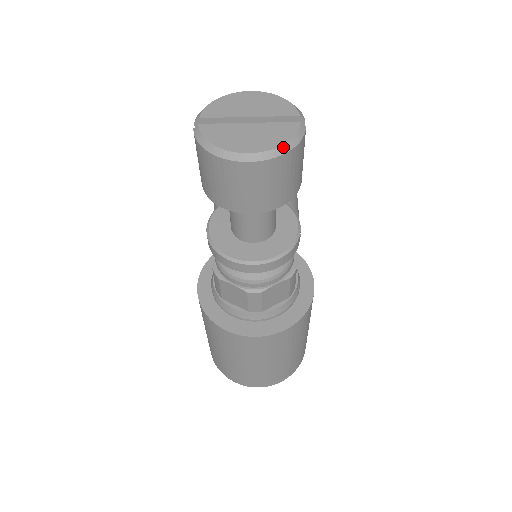
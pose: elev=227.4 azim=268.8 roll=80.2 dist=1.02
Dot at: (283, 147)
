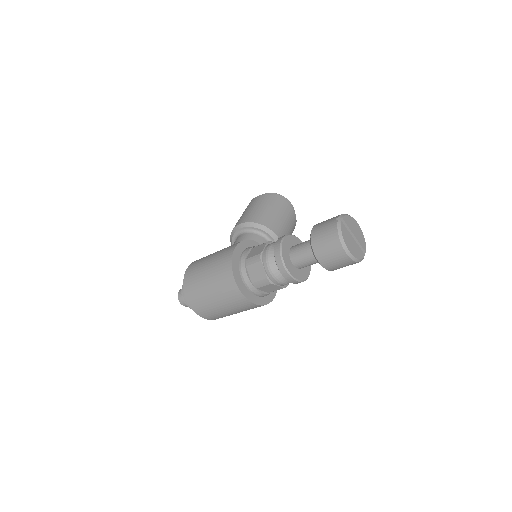
Dot at: (357, 259)
